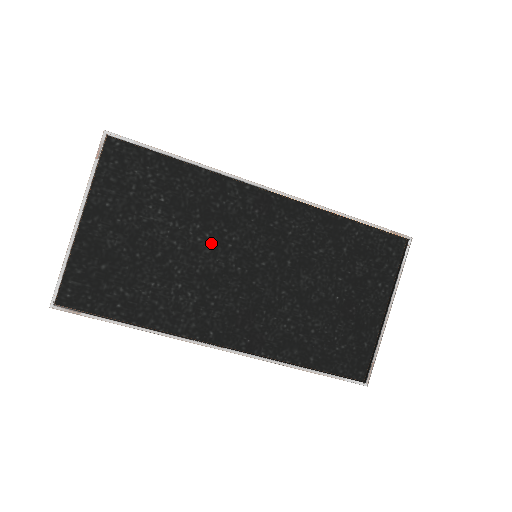
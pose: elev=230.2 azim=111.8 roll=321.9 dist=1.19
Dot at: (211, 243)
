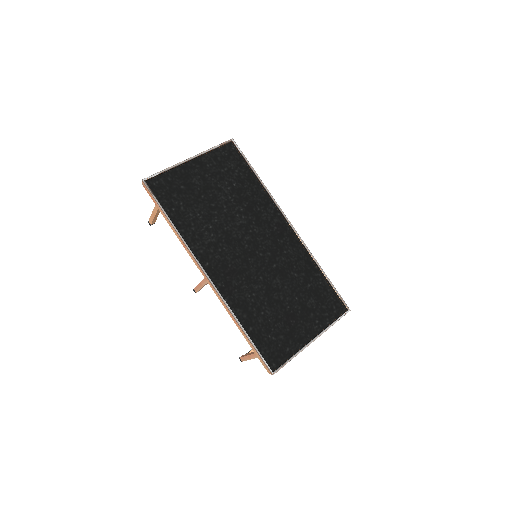
Dot at: (242, 222)
